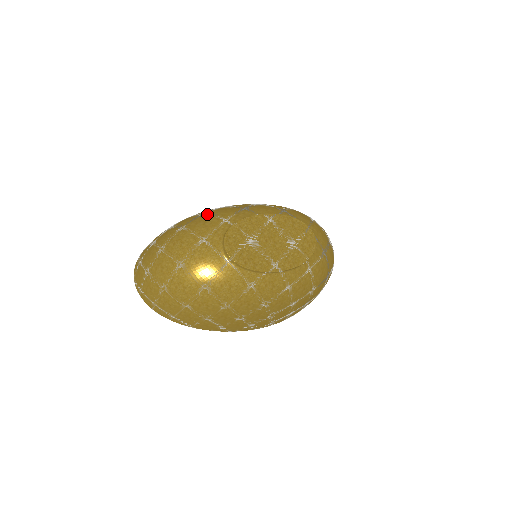
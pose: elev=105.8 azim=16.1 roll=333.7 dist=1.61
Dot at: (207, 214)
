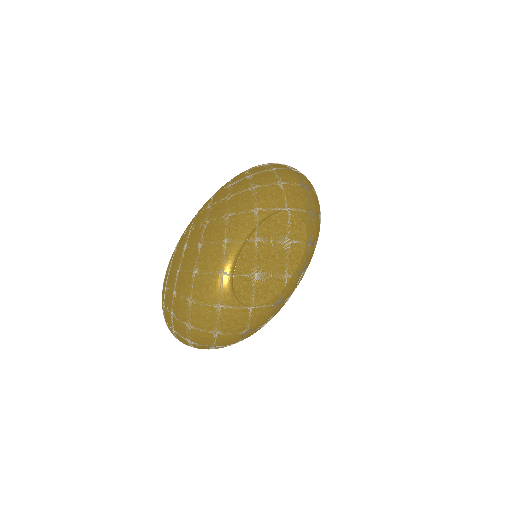
Dot at: (200, 272)
